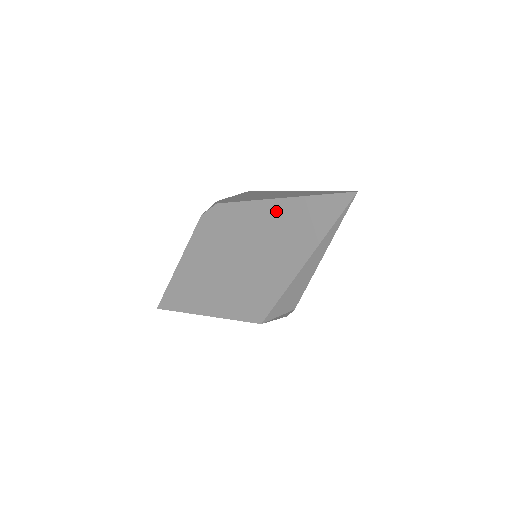
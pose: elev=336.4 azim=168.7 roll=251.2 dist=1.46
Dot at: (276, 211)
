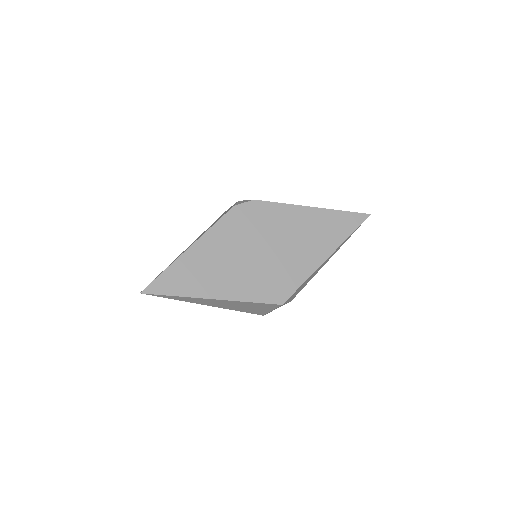
Dot at: (311, 215)
